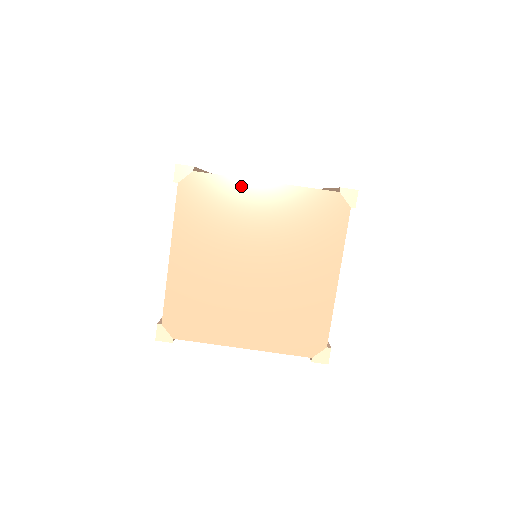
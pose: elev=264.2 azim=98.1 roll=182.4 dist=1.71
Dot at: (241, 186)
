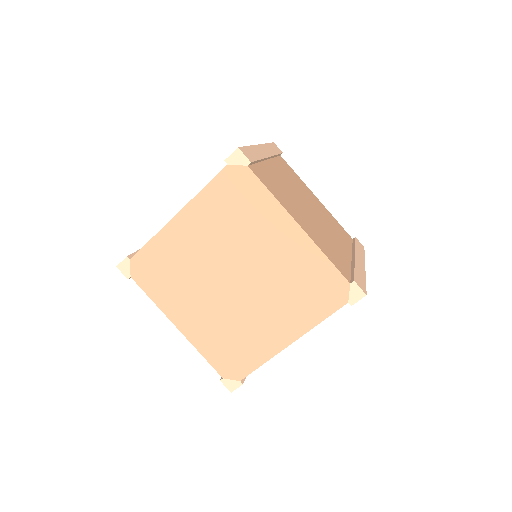
Dot at: (165, 236)
